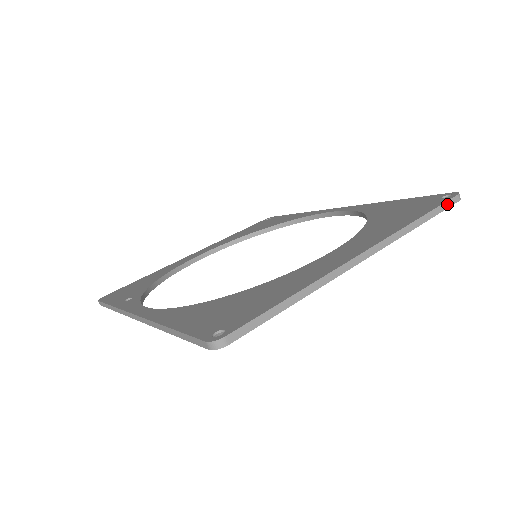
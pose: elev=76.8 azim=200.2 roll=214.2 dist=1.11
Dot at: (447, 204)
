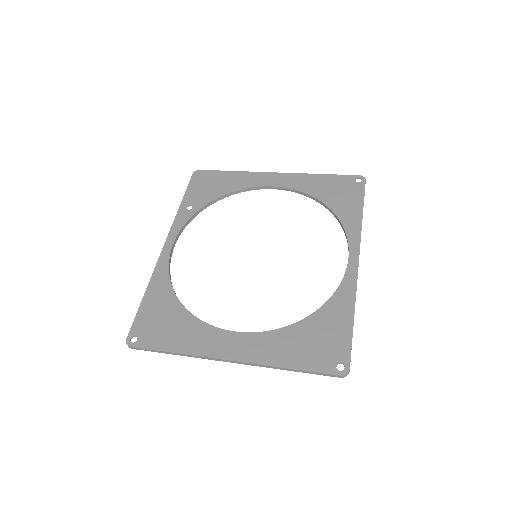
Dot at: (324, 374)
